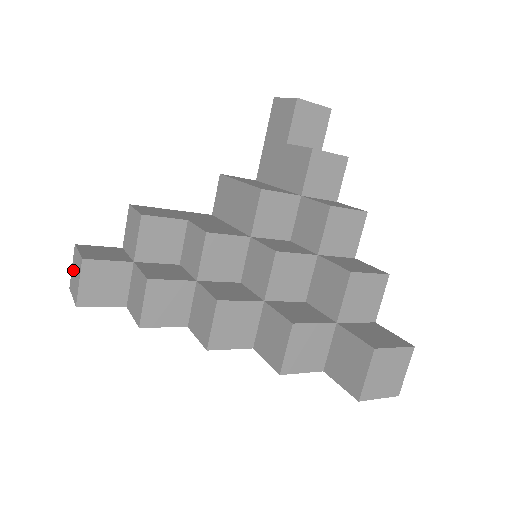
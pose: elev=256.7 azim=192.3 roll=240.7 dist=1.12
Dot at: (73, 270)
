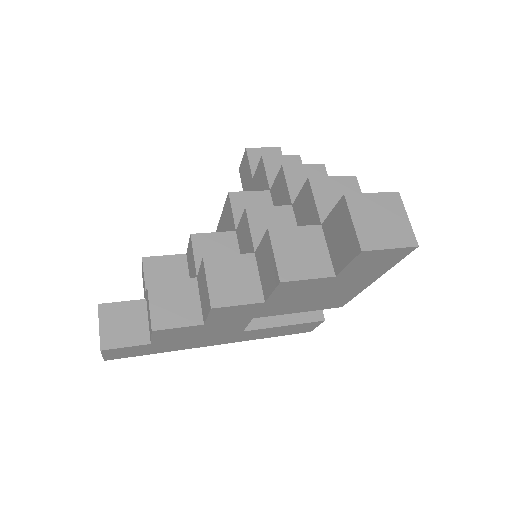
Dot at: occluded
